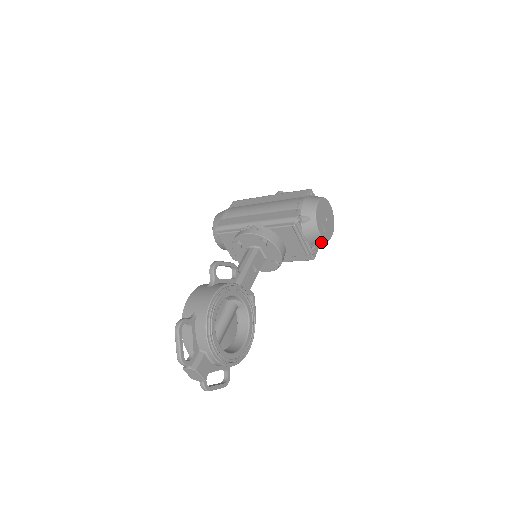
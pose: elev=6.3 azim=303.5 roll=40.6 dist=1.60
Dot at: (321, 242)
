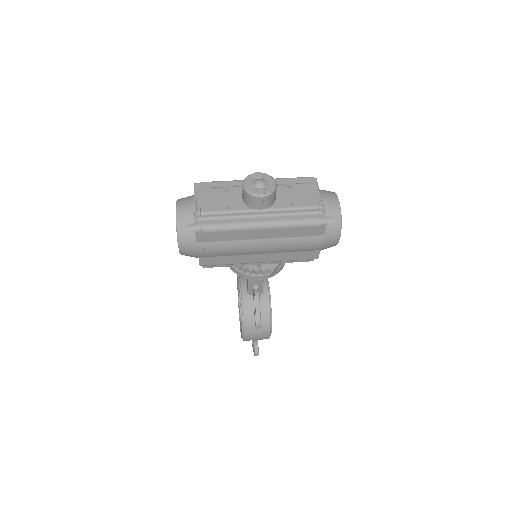
Dot at: occluded
